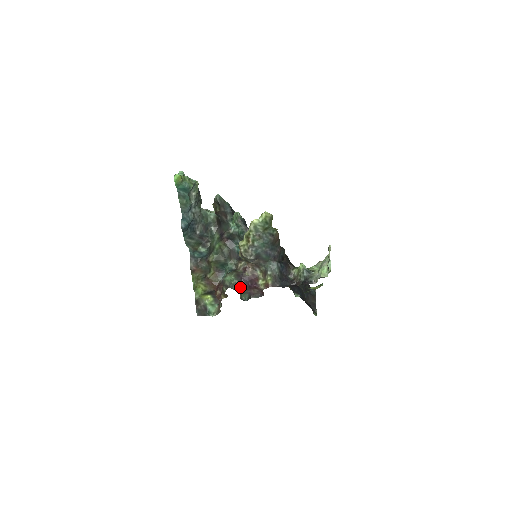
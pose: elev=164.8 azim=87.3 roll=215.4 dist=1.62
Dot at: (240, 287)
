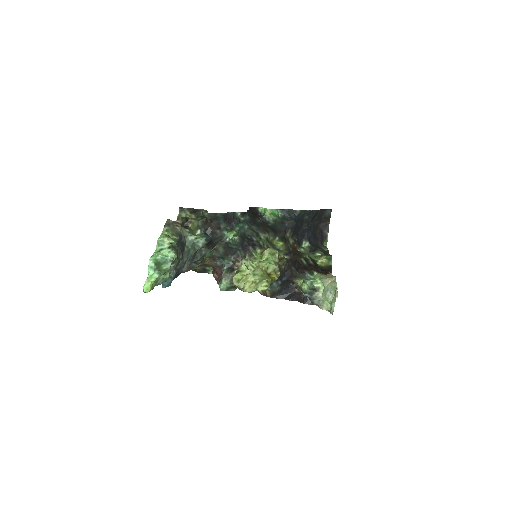
Dot at: occluded
